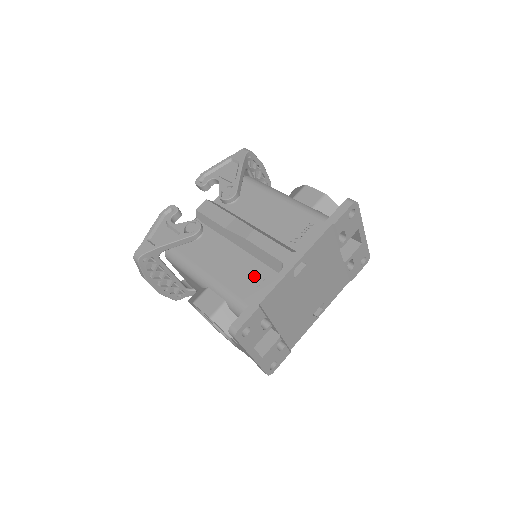
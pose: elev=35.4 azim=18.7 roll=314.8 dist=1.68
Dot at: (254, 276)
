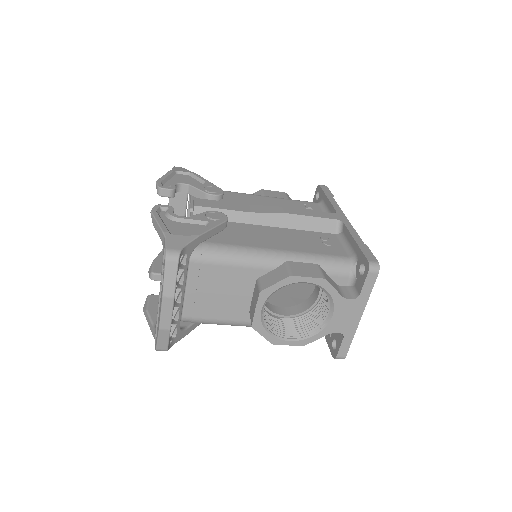
Dot at: (319, 240)
